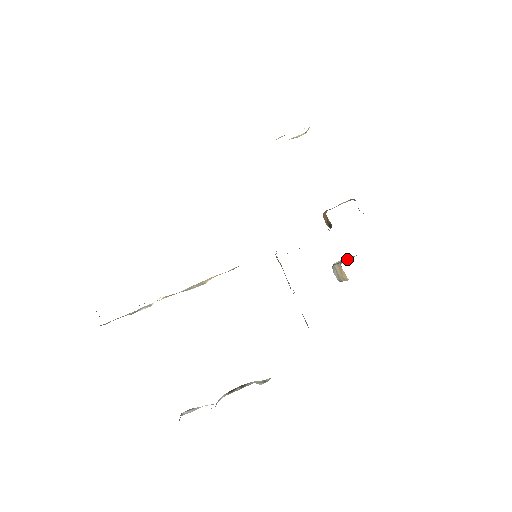
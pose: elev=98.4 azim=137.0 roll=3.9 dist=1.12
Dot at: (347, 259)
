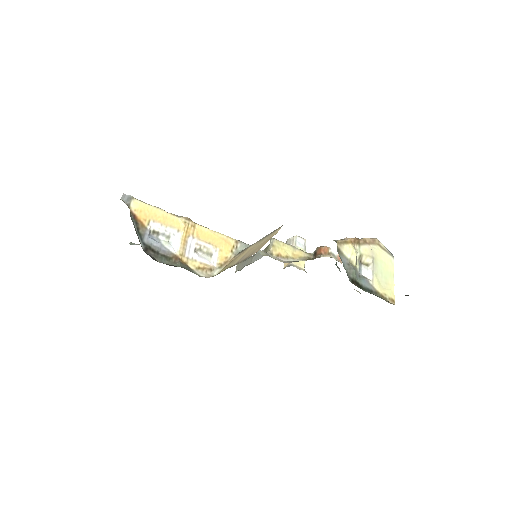
Dot at: occluded
